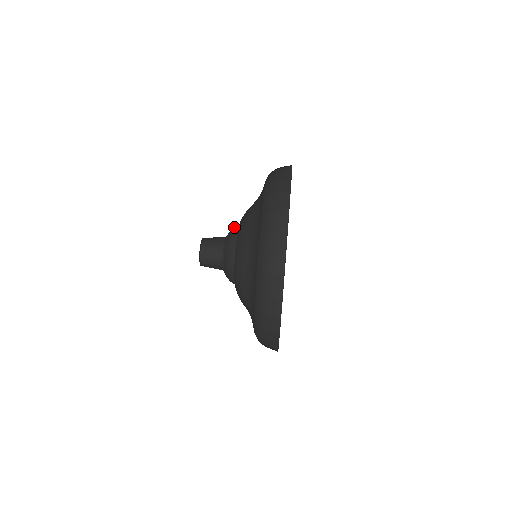
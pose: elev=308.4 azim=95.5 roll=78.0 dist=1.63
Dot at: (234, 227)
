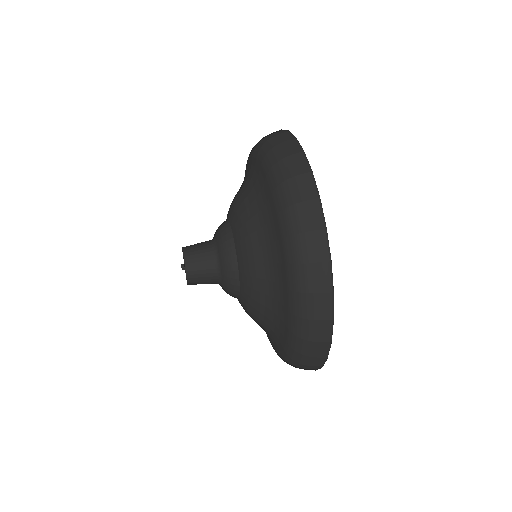
Dot at: occluded
